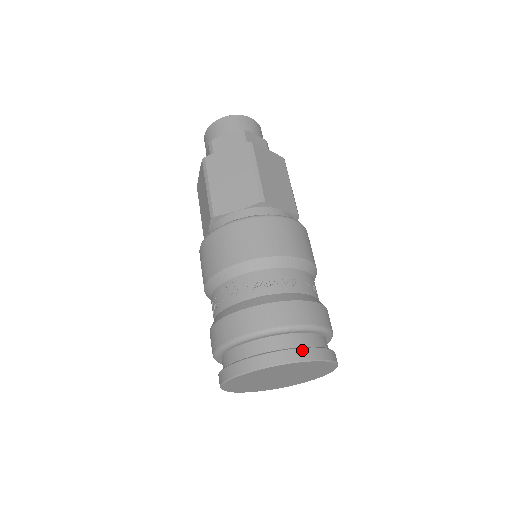
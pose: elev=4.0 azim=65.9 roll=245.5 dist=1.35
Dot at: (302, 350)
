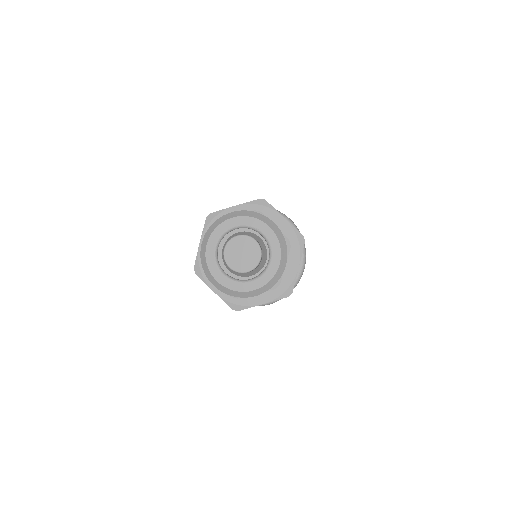
Dot at: occluded
